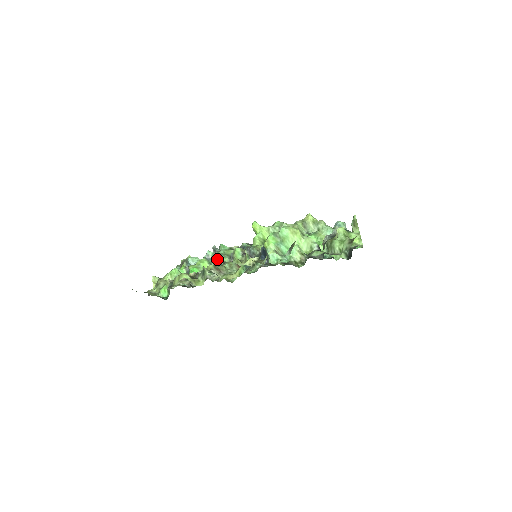
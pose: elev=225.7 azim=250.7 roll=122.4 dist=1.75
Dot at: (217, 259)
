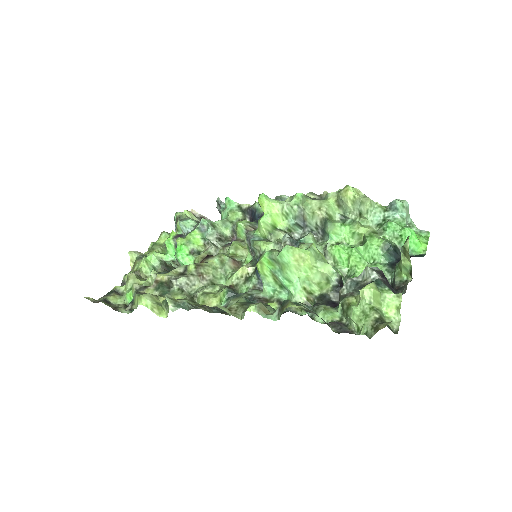
Dot at: (212, 236)
